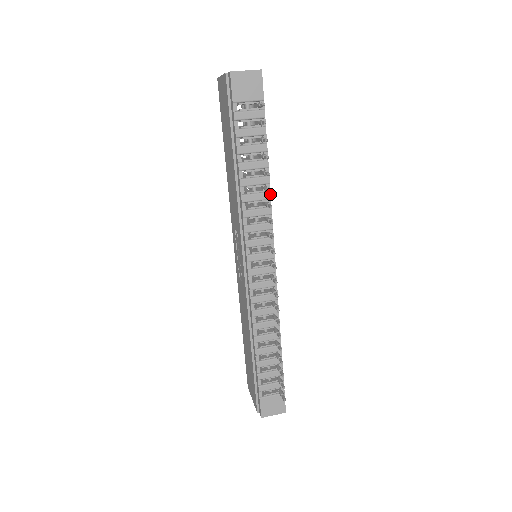
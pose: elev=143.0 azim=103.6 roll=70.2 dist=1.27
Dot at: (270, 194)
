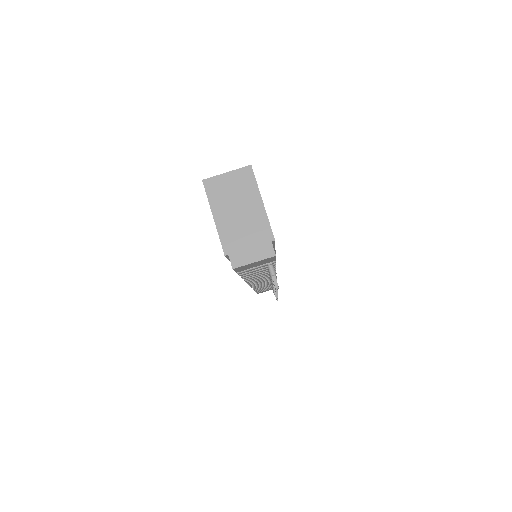
Dot at: occluded
